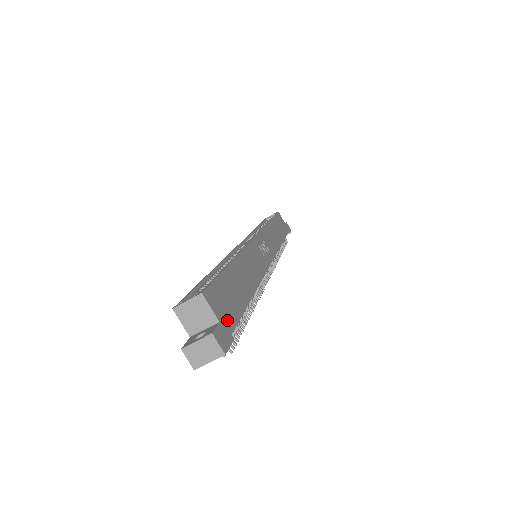
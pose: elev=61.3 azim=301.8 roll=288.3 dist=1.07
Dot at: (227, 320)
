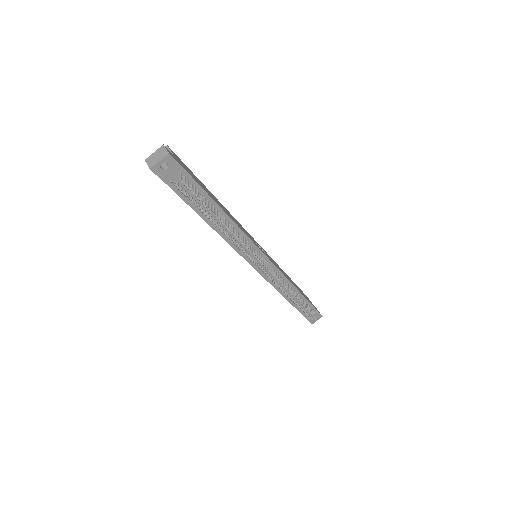
Dot at: (183, 166)
